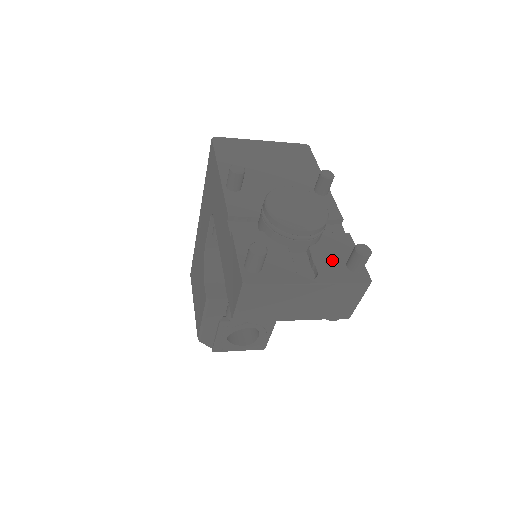
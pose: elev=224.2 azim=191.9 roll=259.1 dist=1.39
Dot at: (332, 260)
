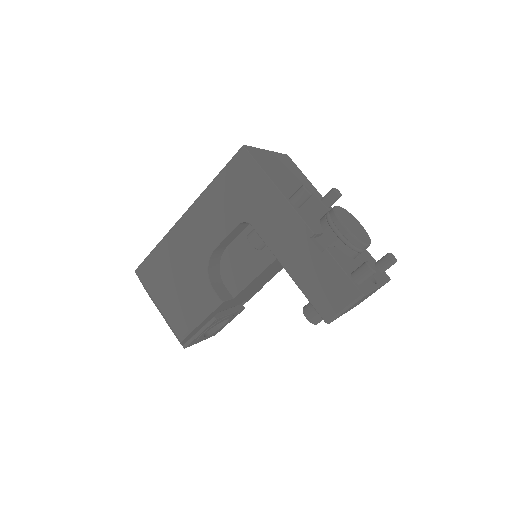
Dot at: occluded
